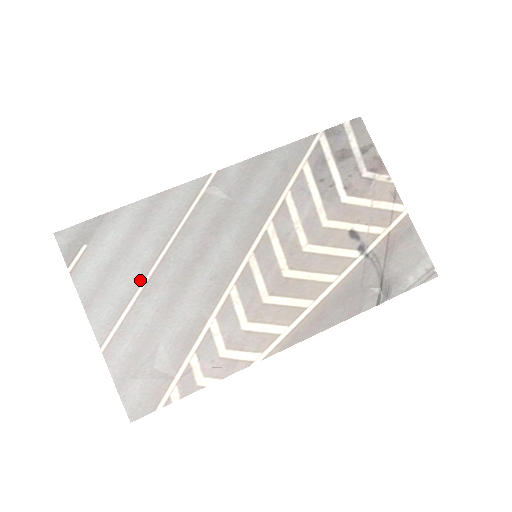
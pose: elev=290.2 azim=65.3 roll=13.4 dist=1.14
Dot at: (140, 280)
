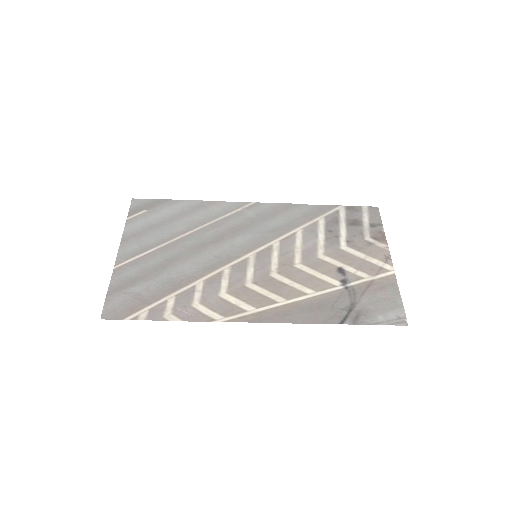
Dot at: (167, 240)
